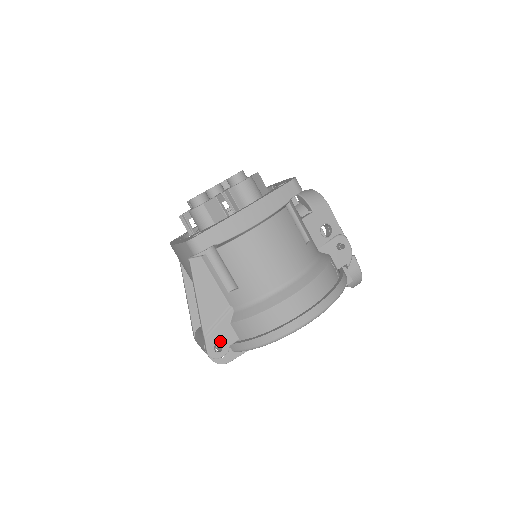
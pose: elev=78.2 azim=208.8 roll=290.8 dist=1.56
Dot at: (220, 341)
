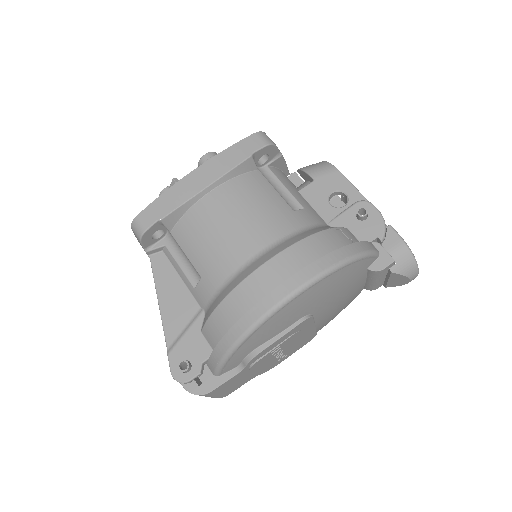
Dot at: (188, 357)
